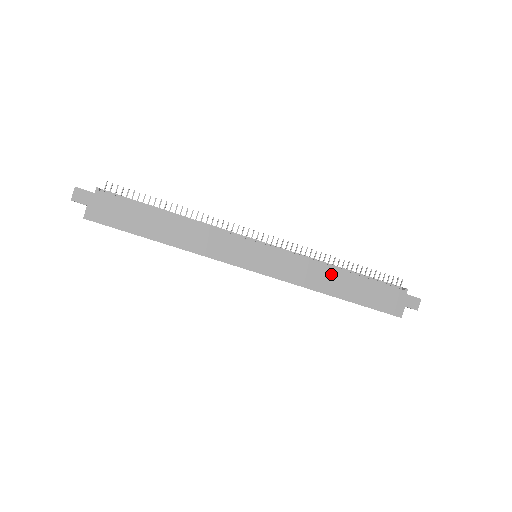
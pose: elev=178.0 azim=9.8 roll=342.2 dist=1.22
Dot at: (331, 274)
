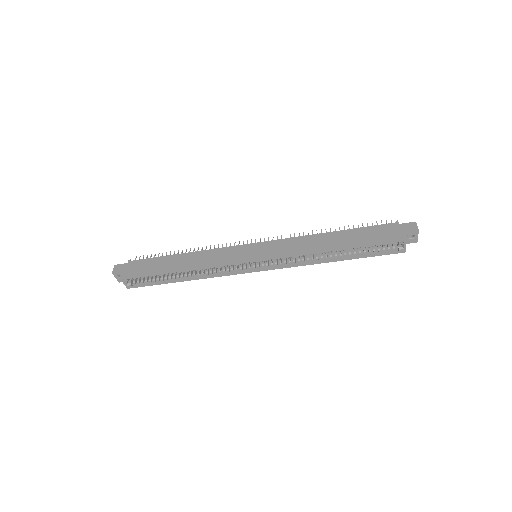
Dot at: (321, 238)
